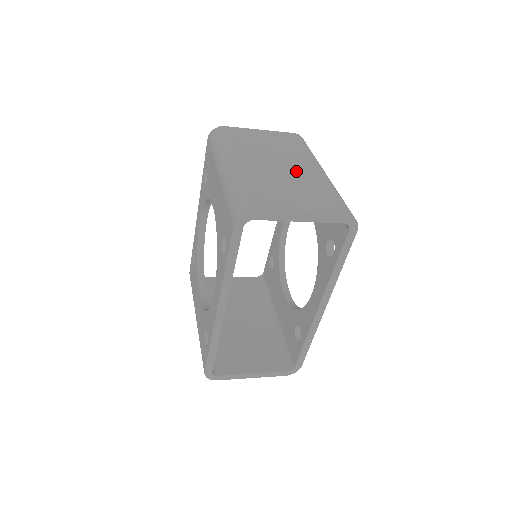
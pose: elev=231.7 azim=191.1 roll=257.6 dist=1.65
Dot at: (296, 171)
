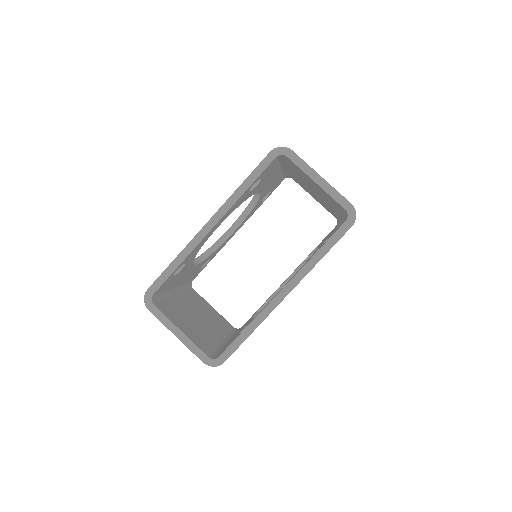
Dot at: occluded
